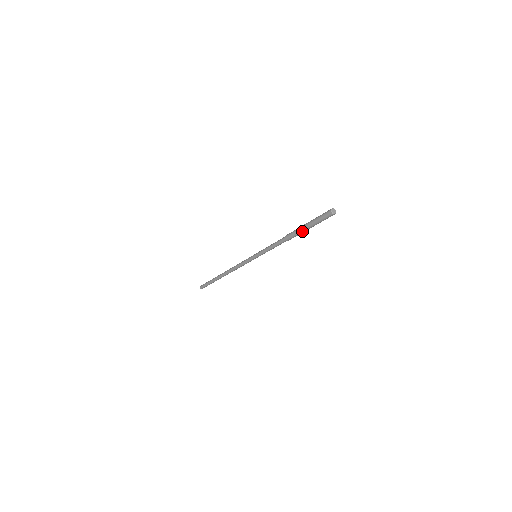
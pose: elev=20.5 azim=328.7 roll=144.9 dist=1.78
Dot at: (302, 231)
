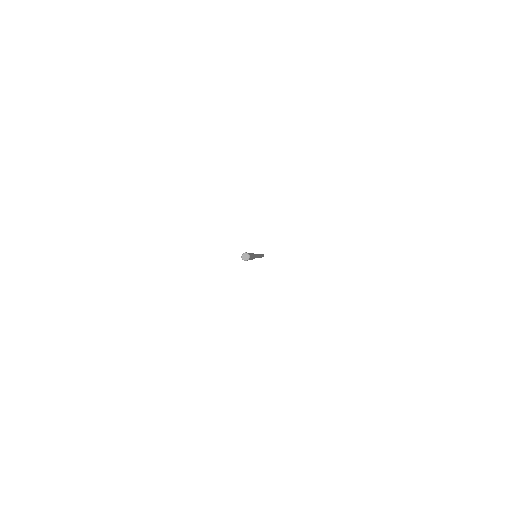
Dot at: occluded
